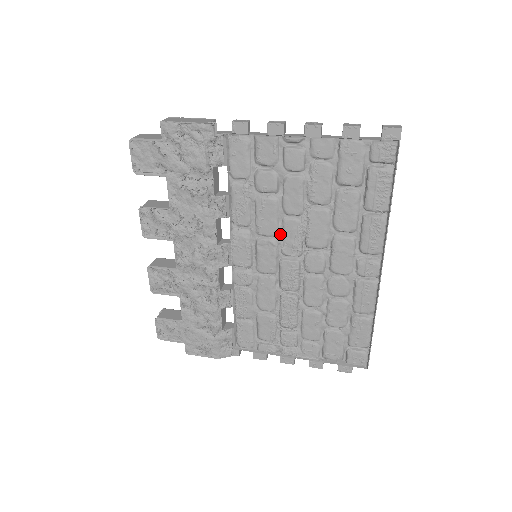
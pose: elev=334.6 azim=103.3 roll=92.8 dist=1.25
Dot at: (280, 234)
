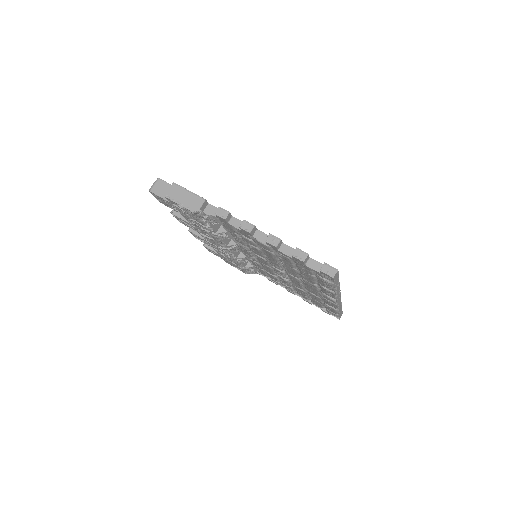
Dot at: (268, 259)
